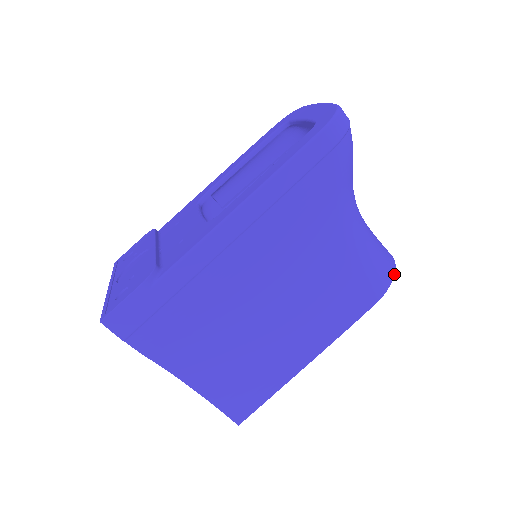
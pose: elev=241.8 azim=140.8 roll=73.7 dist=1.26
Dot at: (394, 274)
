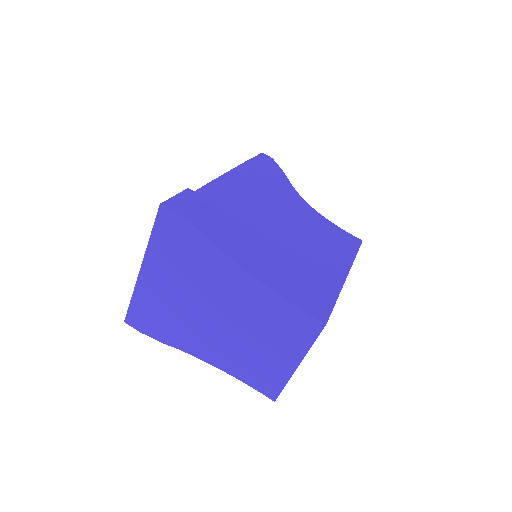
Dot at: occluded
